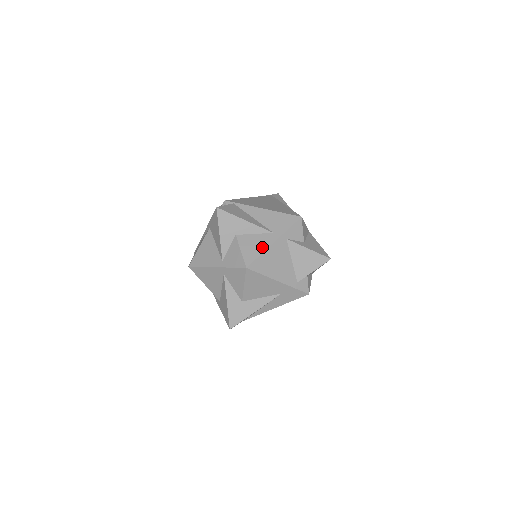
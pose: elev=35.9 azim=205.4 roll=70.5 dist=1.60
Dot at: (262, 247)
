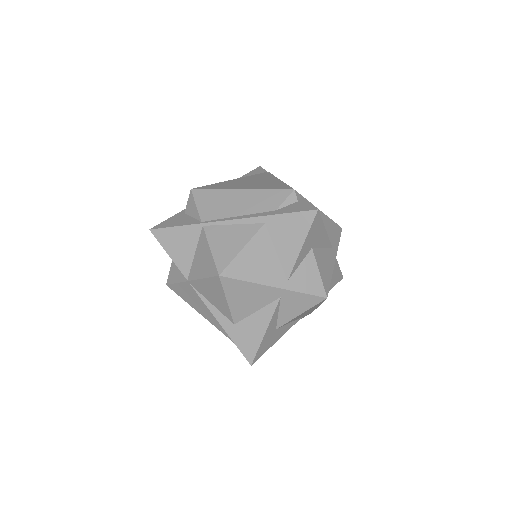
Dot at: (331, 268)
